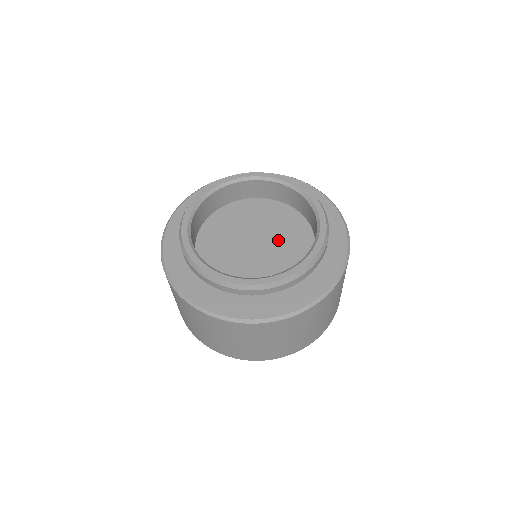
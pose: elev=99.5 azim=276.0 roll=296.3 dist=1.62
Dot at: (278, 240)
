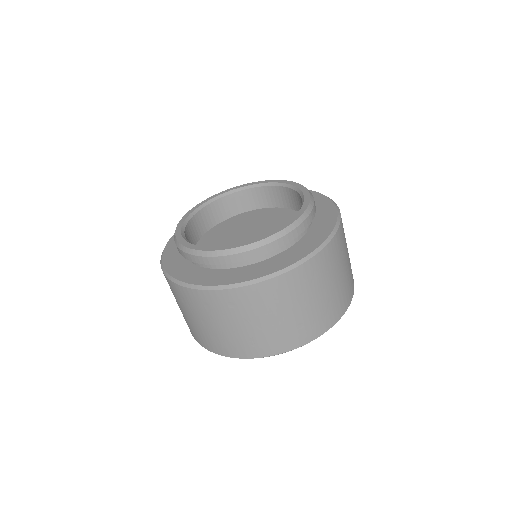
Dot at: (272, 230)
